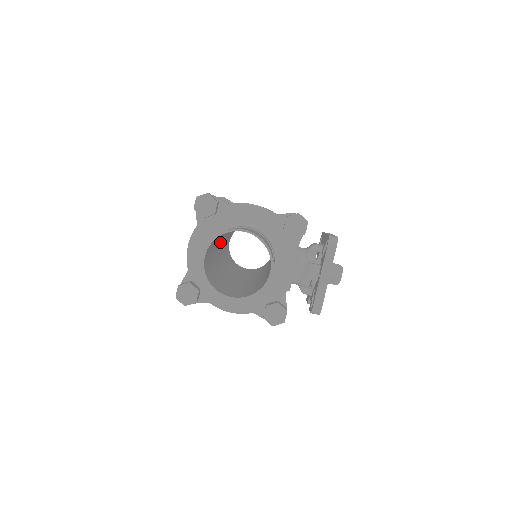
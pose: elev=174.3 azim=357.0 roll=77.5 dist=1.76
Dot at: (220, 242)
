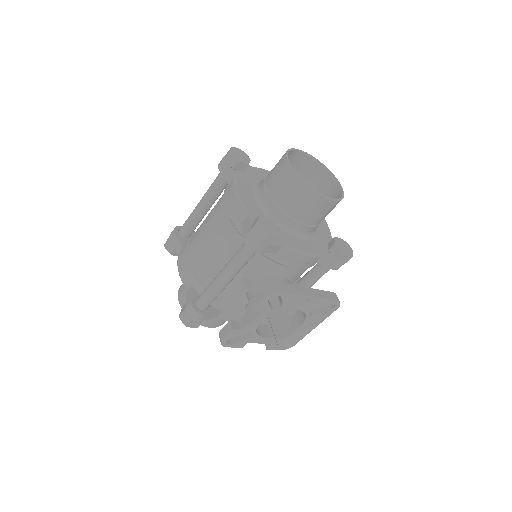
Dot at: occluded
